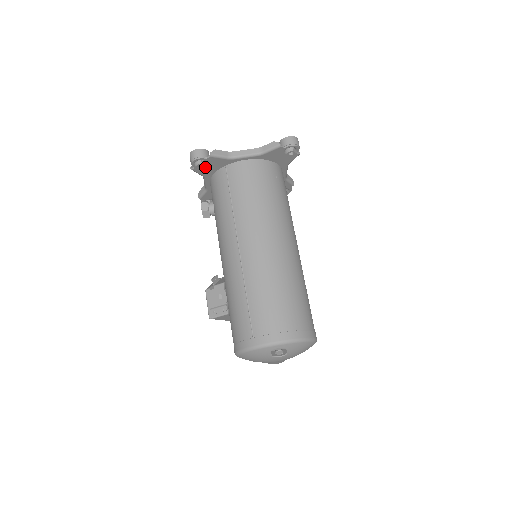
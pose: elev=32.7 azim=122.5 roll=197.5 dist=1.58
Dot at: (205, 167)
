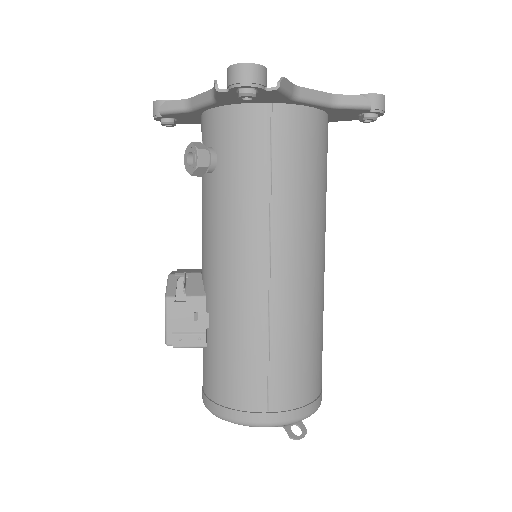
Dot at: occluded
